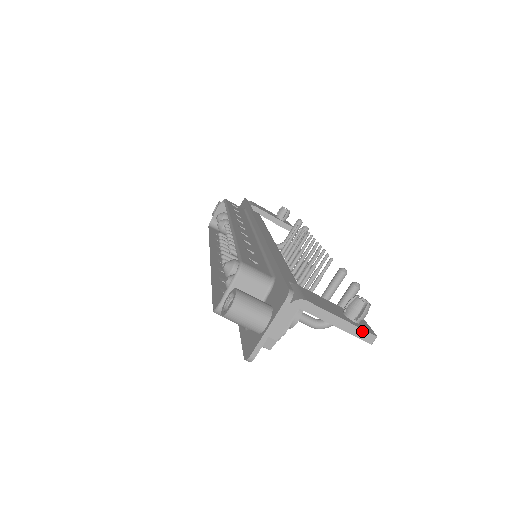
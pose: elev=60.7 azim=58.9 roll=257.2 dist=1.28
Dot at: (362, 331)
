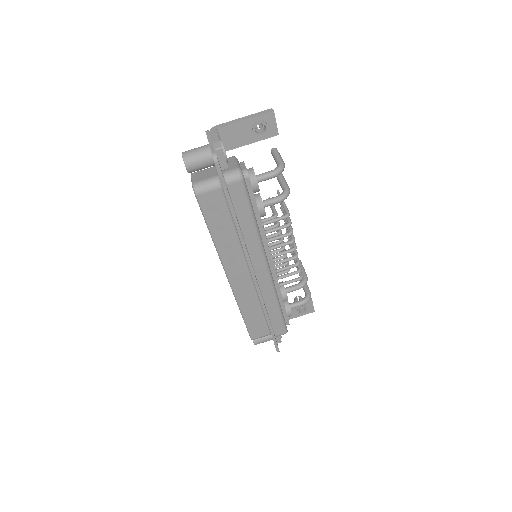
Dot at: (261, 112)
